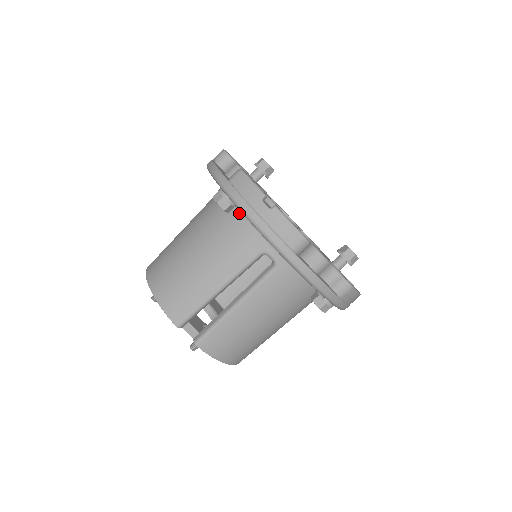
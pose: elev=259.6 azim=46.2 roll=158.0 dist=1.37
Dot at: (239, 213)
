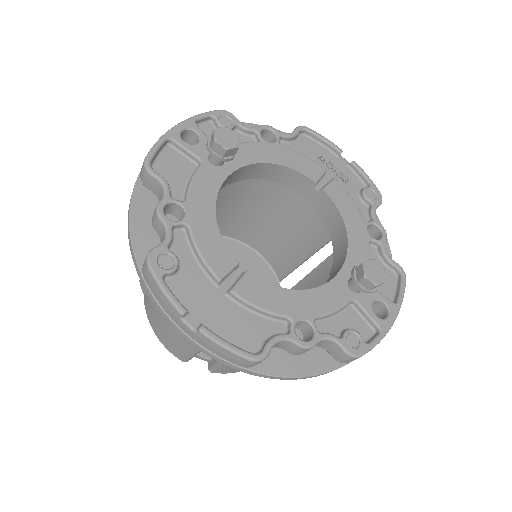
Dot at: occluded
